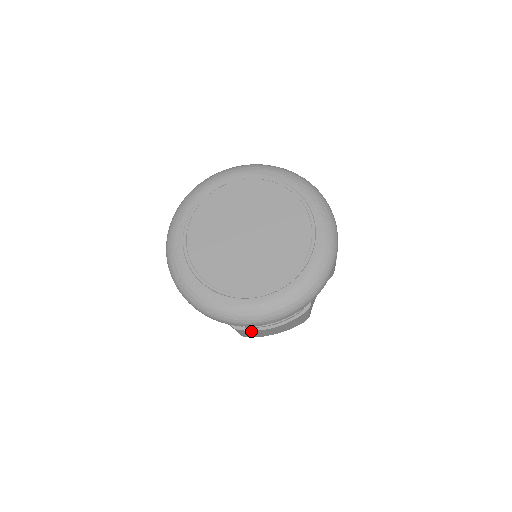
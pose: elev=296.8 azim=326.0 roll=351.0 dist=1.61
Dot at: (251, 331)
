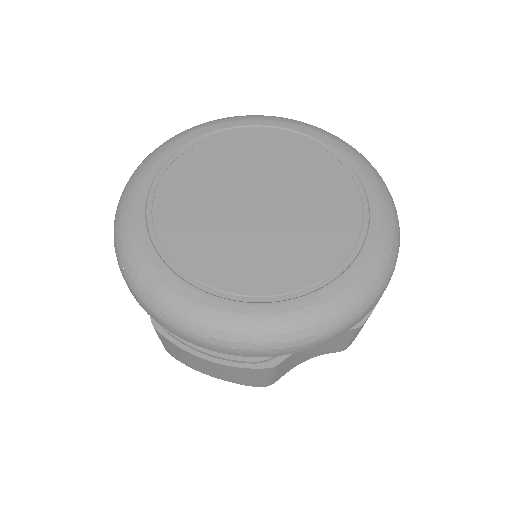
Dot at: occluded
